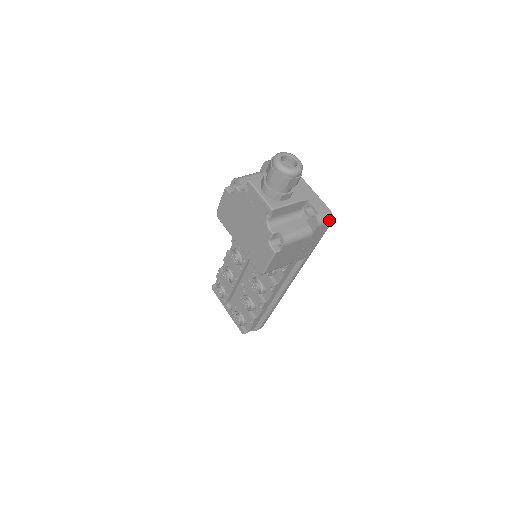
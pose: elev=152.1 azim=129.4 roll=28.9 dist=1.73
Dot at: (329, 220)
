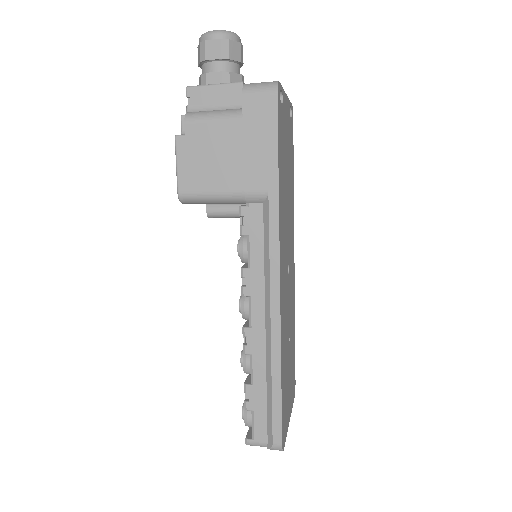
Dot at: (269, 88)
